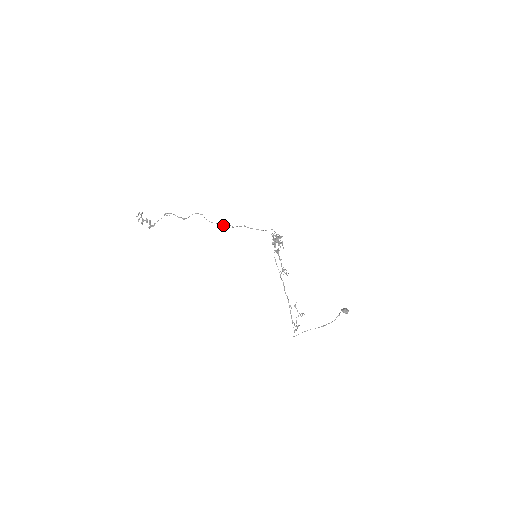
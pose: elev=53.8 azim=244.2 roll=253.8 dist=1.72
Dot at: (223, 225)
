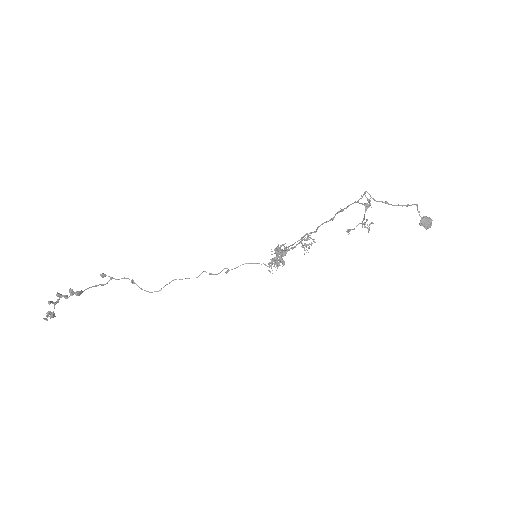
Dot at: occluded
